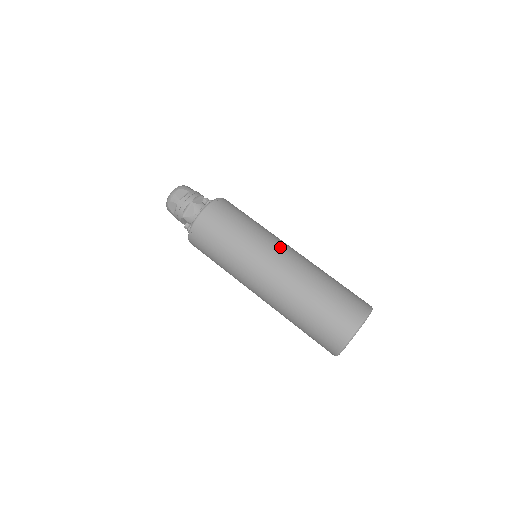
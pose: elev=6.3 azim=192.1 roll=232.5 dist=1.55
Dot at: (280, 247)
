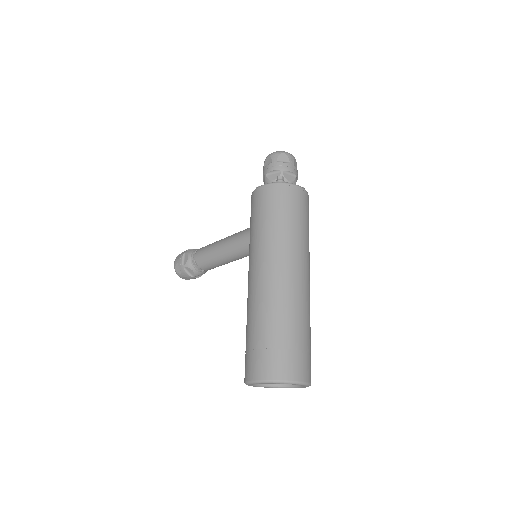
Dot at: occluded
